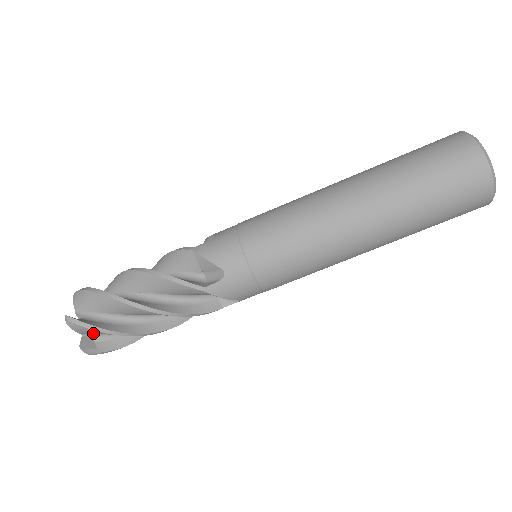
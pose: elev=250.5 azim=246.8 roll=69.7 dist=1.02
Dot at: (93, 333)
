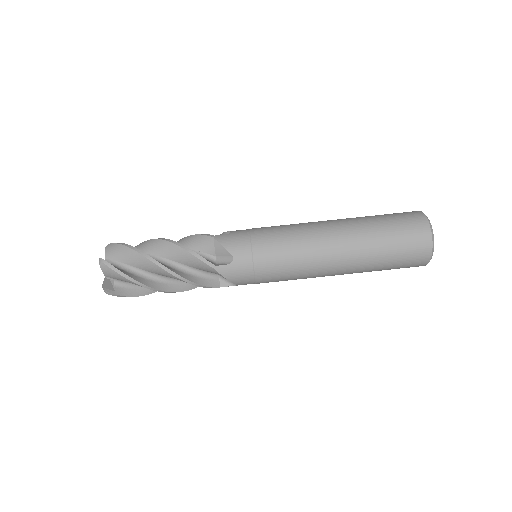
Dot at: (117, 254)
